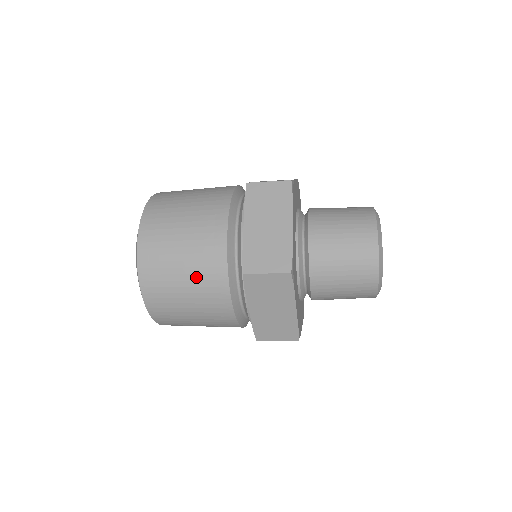
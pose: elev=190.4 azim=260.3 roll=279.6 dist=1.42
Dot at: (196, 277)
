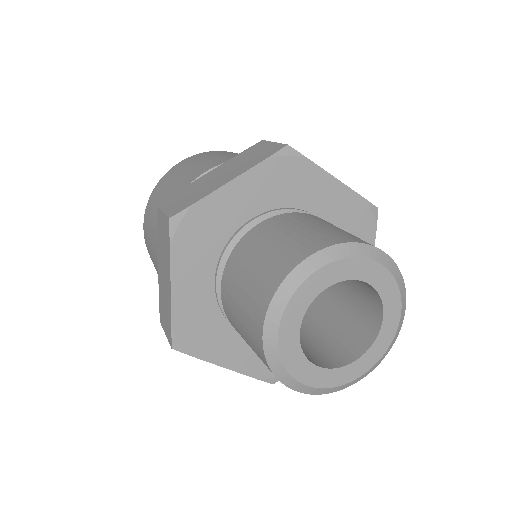
Dot at: occluded
